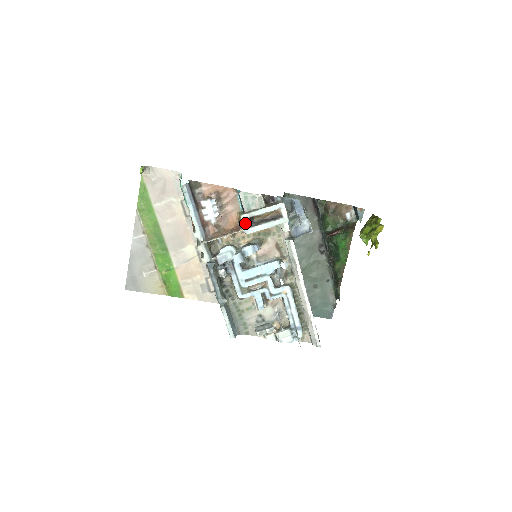
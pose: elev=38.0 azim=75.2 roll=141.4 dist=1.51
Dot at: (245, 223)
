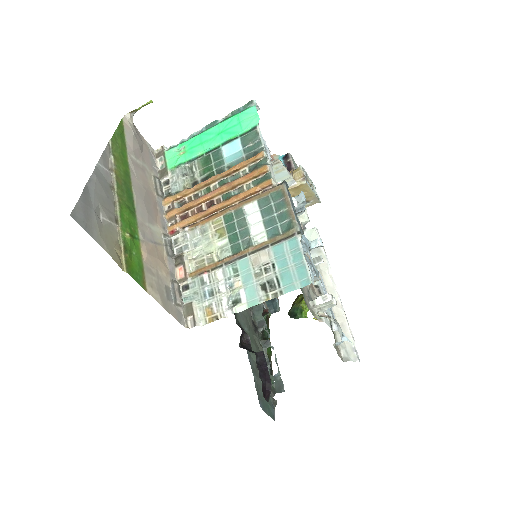
Dot at: (305, 172)
